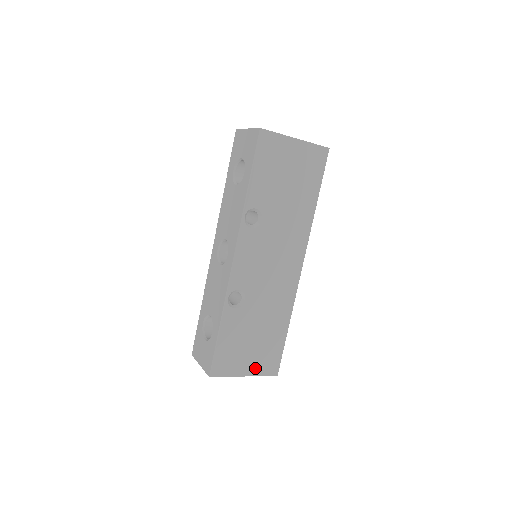
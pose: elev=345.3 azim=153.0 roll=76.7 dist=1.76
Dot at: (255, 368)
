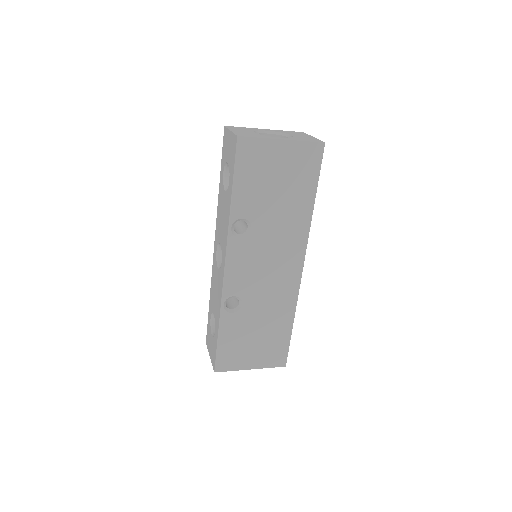
Dot at: (261, 362)
